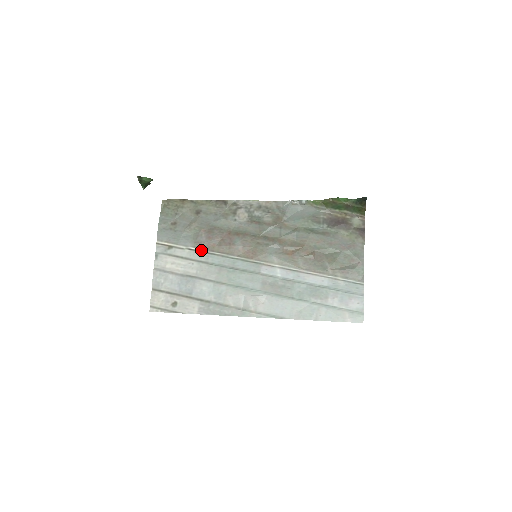
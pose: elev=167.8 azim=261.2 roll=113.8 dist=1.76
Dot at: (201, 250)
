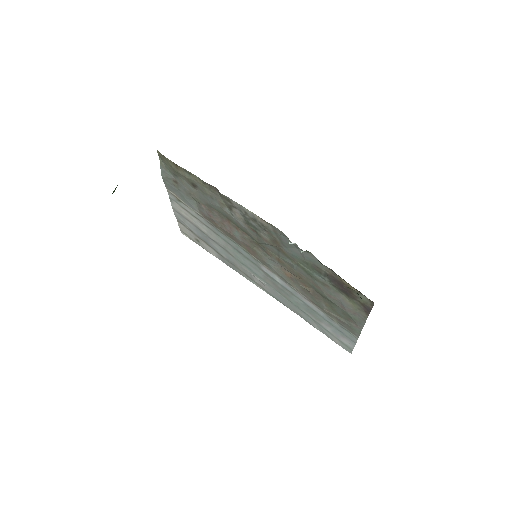
Dot at: (206, 220)
